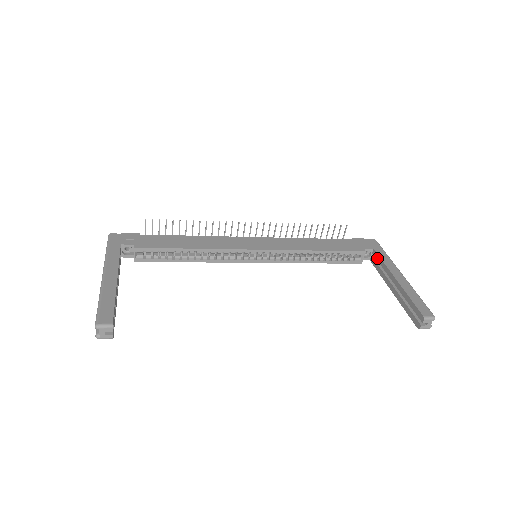
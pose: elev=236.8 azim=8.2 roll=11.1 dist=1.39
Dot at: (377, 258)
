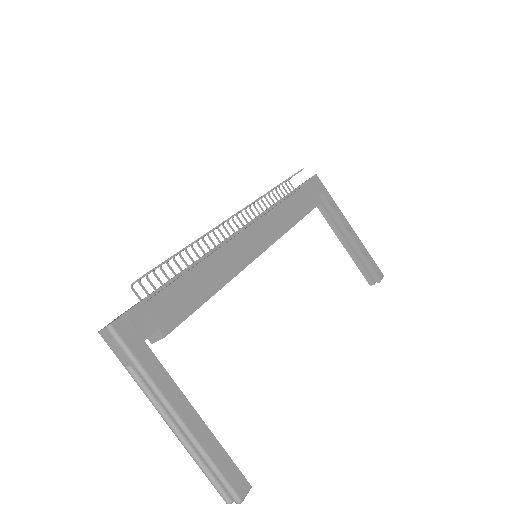
Dot at: (327, 205)
